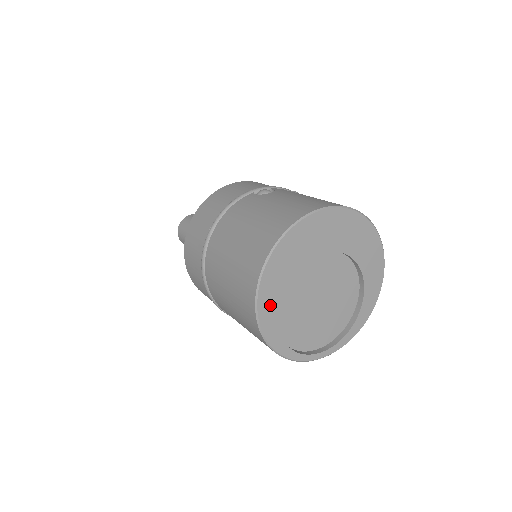
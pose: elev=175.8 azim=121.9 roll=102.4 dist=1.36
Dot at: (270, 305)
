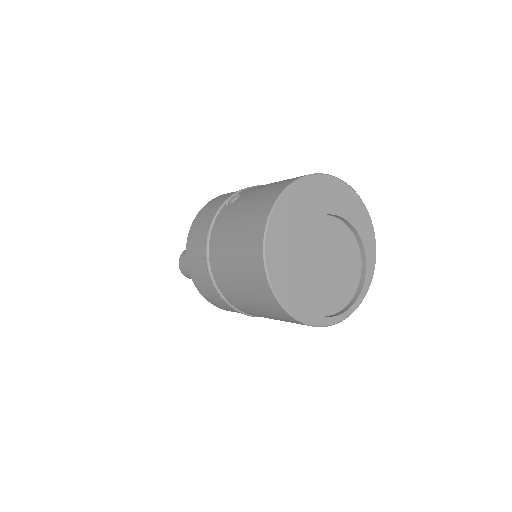
Dot at: (287, 290)
